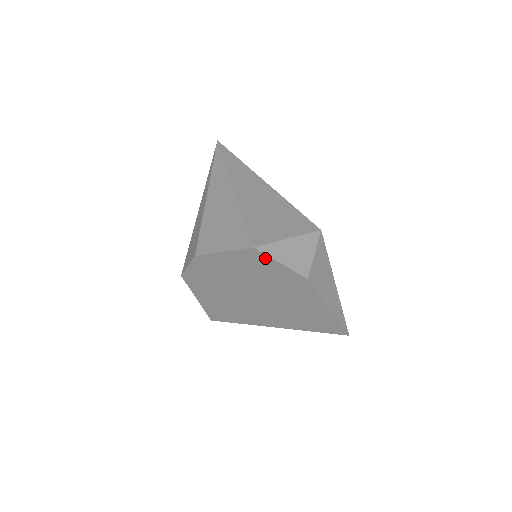
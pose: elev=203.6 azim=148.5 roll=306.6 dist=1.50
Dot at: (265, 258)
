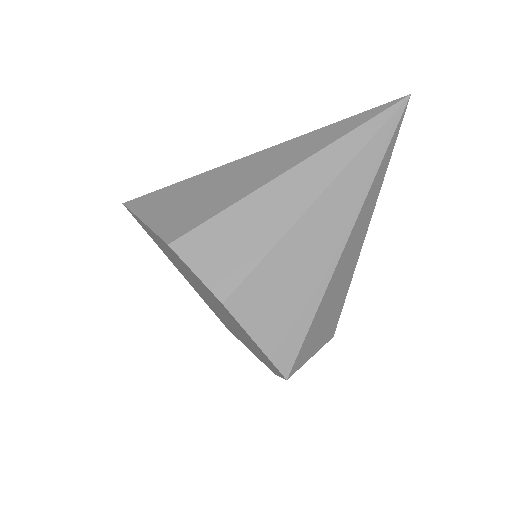
Dot at: (278, 372)
